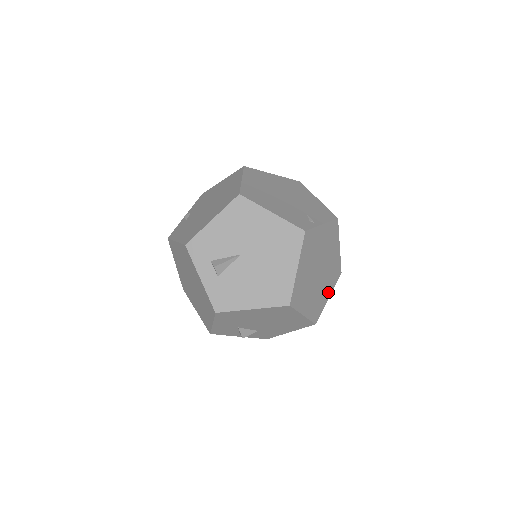
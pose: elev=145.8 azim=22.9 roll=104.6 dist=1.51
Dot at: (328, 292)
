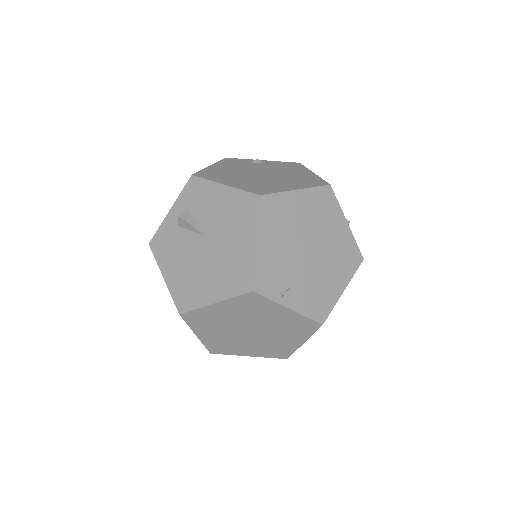
Dot at: (252, 352)
